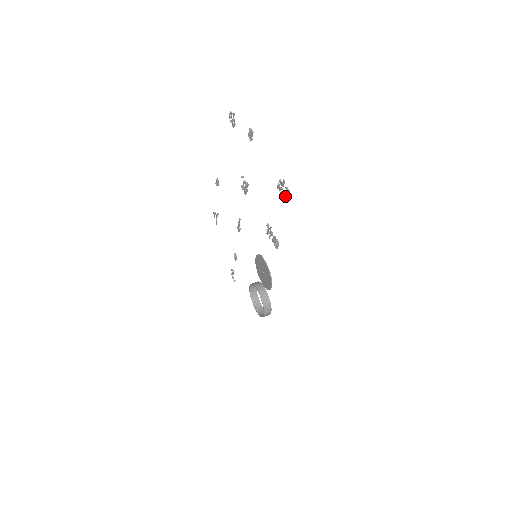
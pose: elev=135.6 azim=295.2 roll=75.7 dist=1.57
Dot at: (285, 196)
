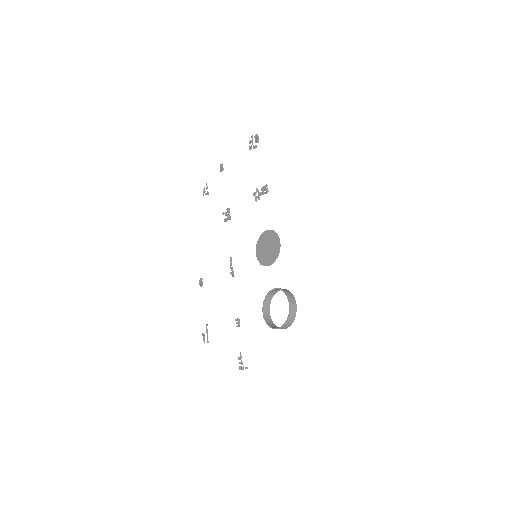
Dot at: (256, 142)
